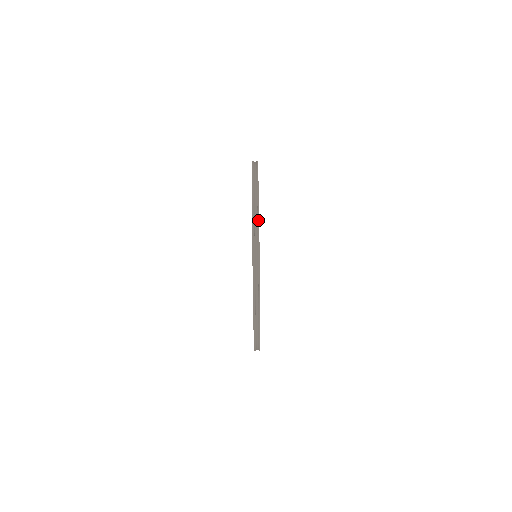
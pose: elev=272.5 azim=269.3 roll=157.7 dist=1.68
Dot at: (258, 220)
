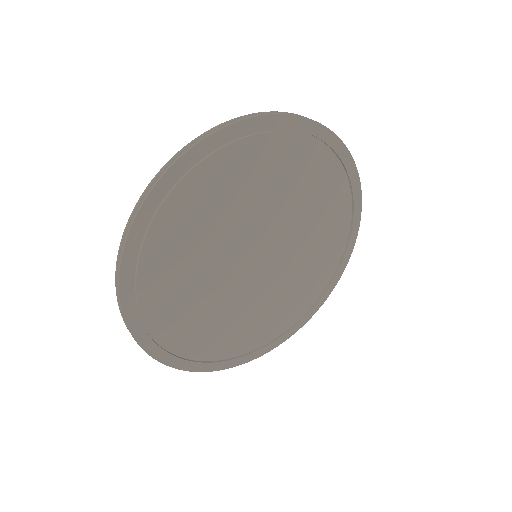
Dot at: (349, 151)
